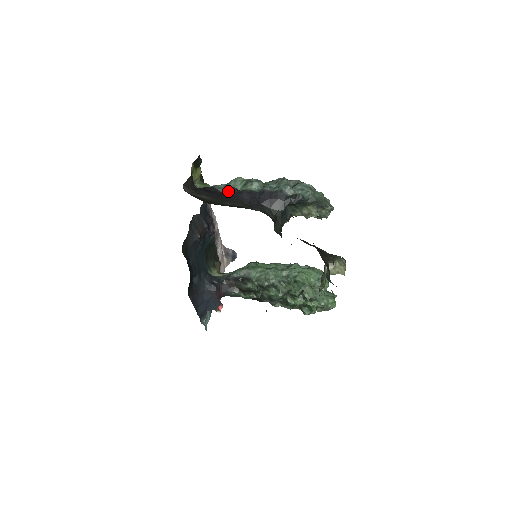
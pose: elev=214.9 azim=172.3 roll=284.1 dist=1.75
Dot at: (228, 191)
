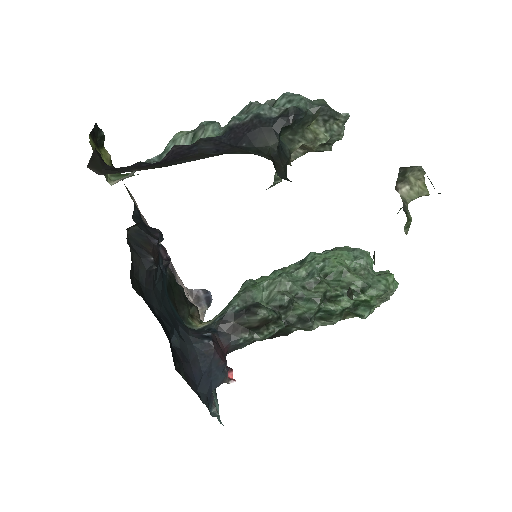
Dot at: (171, 153)
